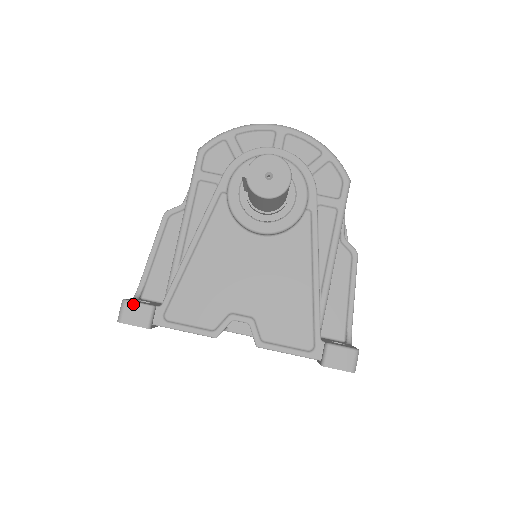
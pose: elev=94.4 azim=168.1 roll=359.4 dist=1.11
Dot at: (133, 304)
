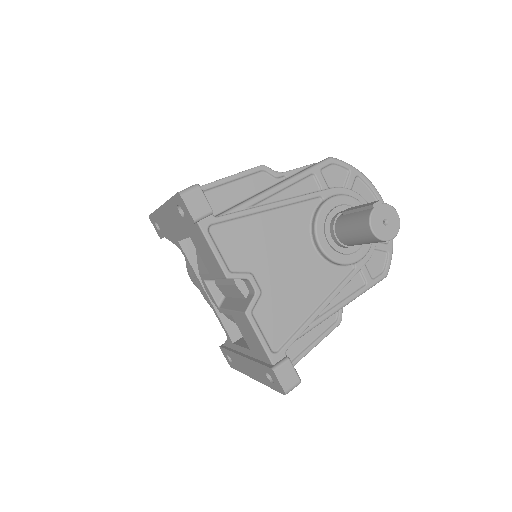
Dot at: (202, 195)
